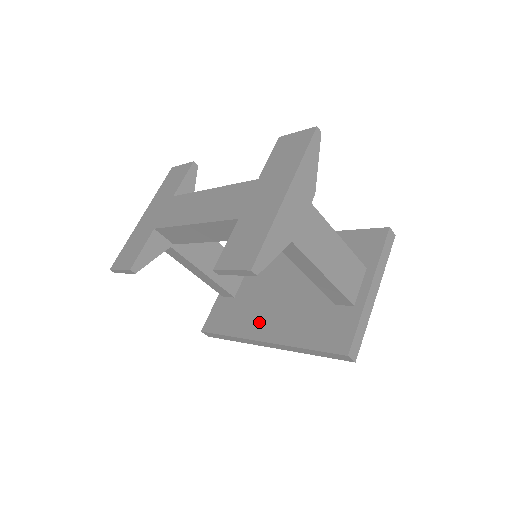
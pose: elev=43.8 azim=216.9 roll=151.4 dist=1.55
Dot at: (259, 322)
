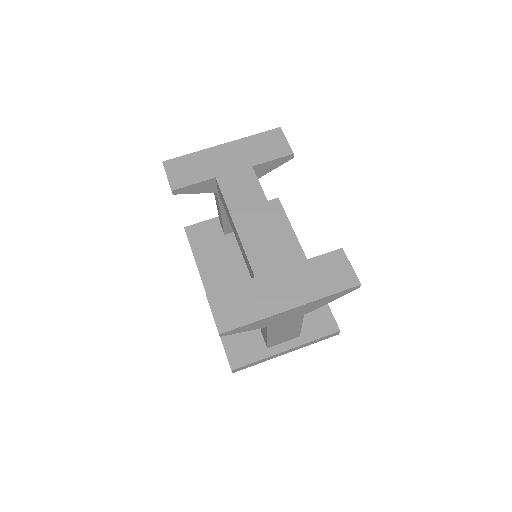
Dot at: (218, 277)
